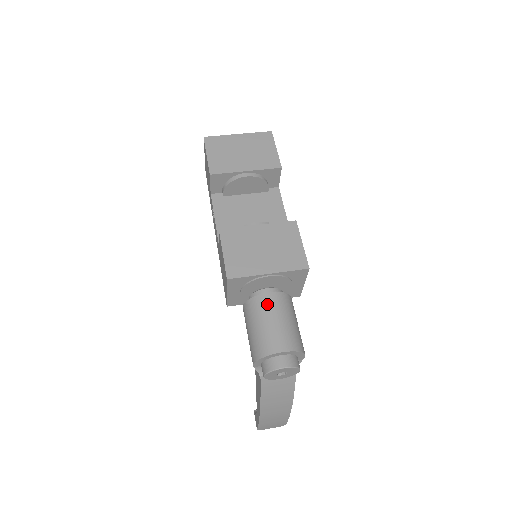
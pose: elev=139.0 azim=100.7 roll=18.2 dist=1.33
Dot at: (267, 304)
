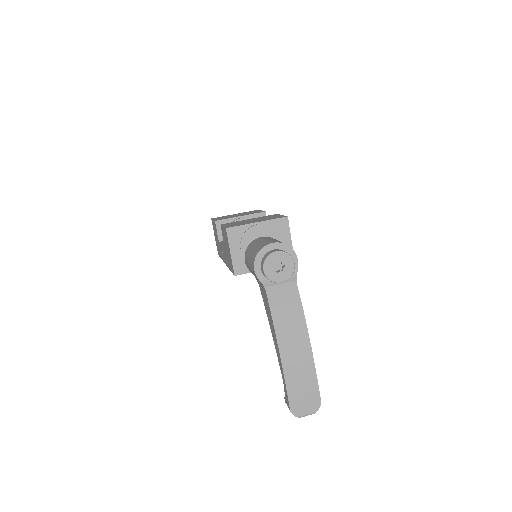
Dot at: (260, 239)
